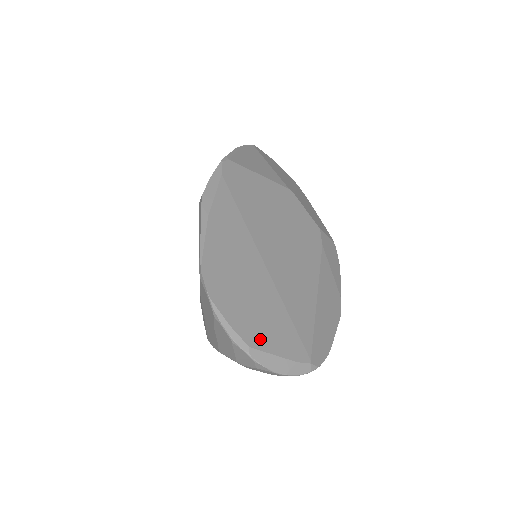
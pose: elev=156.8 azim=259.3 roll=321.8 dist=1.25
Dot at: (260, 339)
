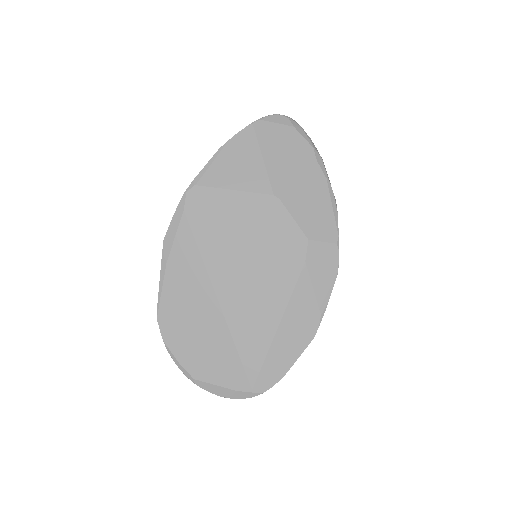
Dot at: (204, 373)
